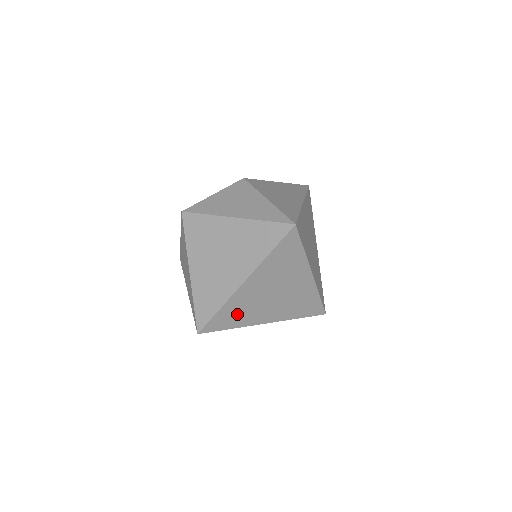
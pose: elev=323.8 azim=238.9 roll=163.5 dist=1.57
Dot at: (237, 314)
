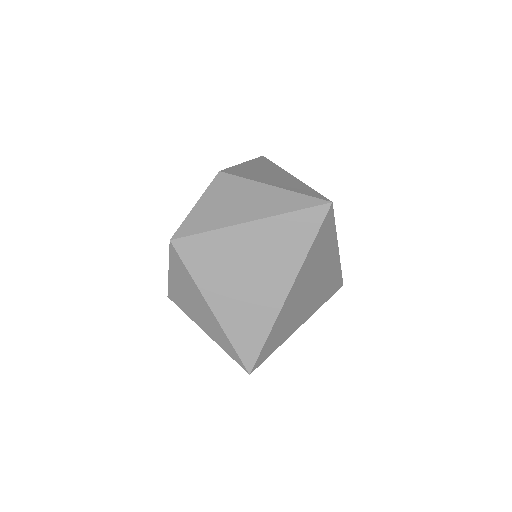
Dot at: (282, 330)
